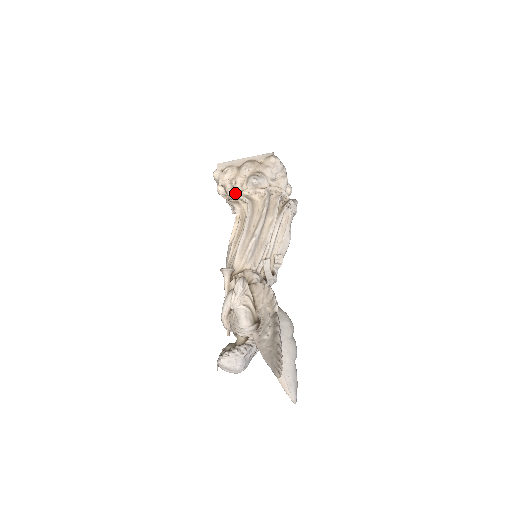
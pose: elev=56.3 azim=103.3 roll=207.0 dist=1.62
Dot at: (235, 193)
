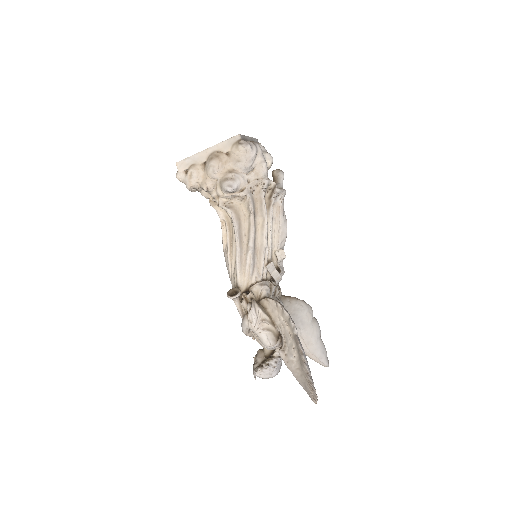
Dot at: (210, 195)
